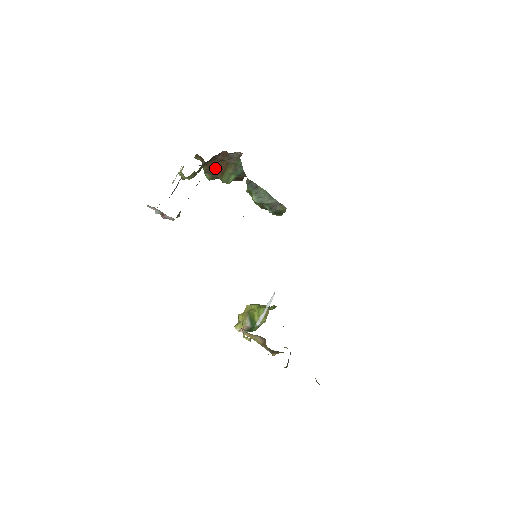
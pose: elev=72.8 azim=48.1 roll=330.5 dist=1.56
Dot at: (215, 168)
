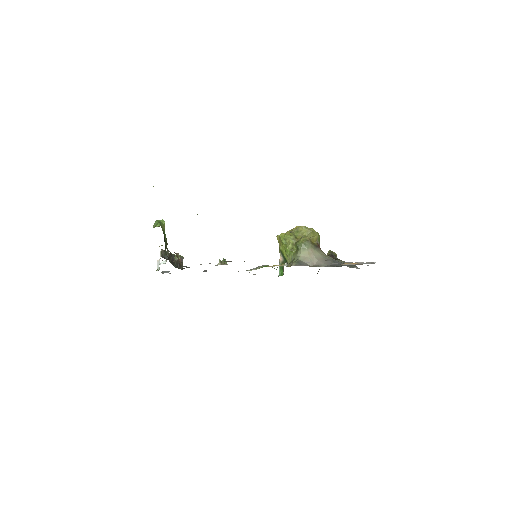
Dot at: occluded
